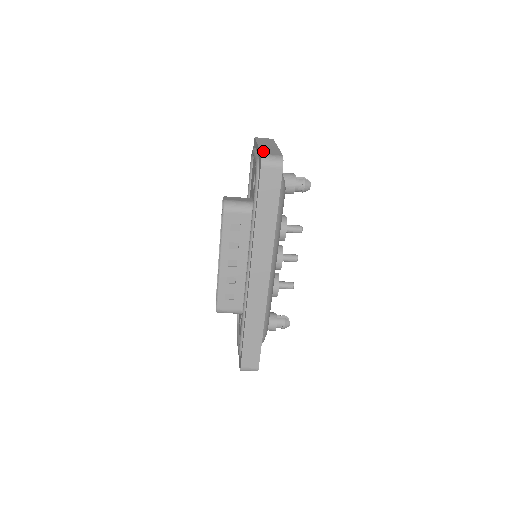
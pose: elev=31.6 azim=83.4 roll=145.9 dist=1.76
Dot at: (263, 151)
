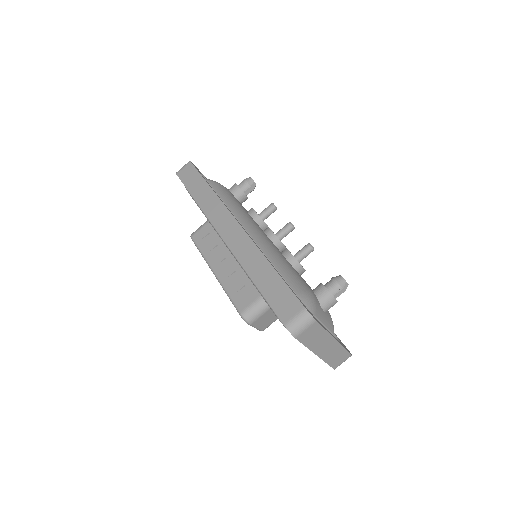
Dot at: occluded
